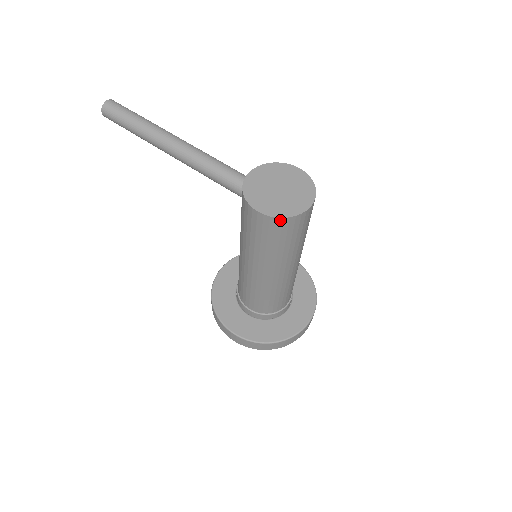
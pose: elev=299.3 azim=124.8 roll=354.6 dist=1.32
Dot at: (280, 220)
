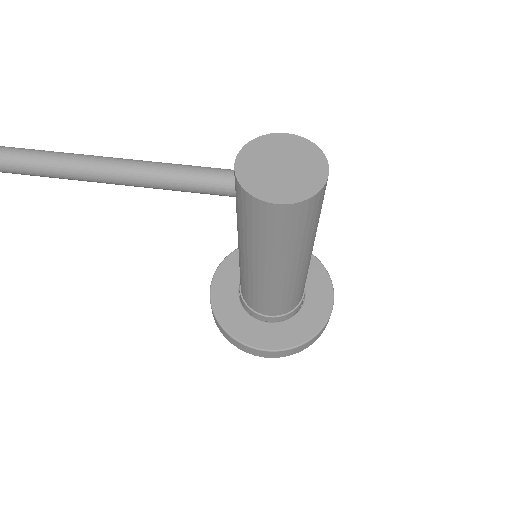
Dot at: (306, 202)
